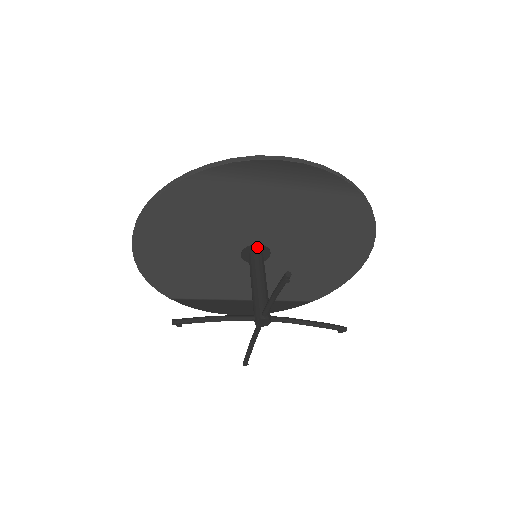
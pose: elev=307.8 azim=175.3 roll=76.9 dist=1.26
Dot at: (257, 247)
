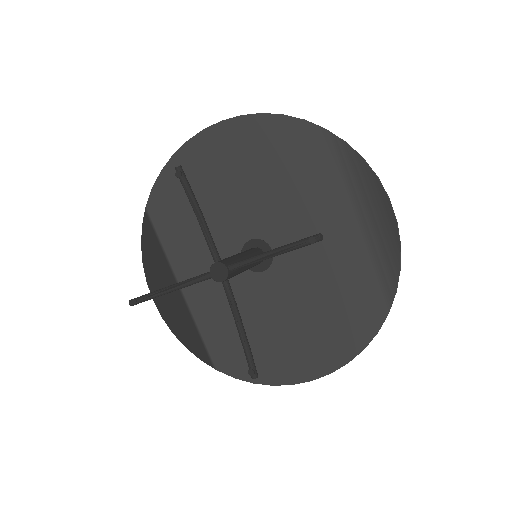
Dot at: (268, 250)
